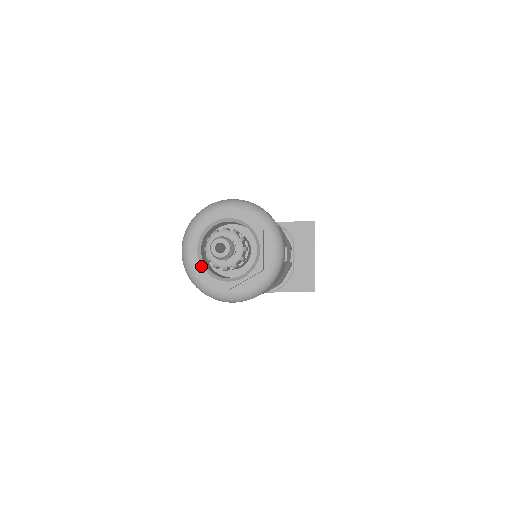
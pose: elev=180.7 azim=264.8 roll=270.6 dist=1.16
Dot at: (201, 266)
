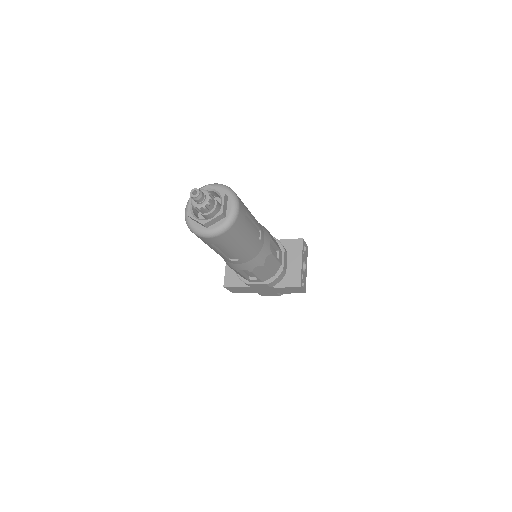
Dot at: (191, 213)
